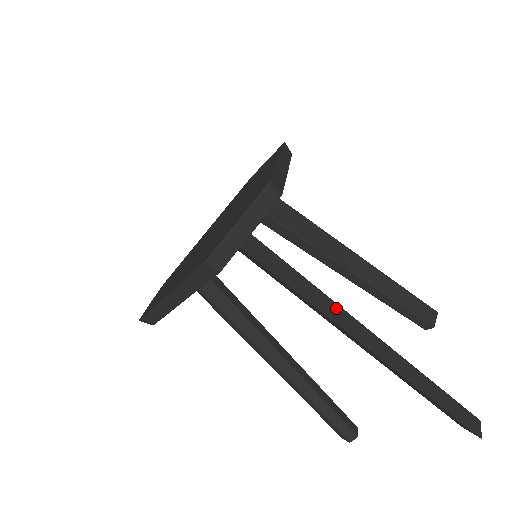
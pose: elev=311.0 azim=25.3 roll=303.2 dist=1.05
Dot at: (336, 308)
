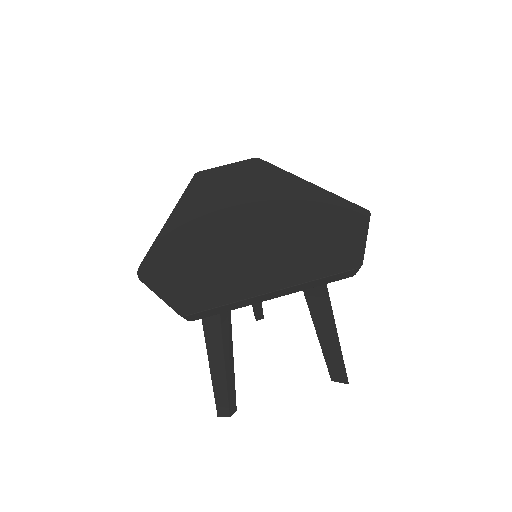
Dot at: occluded
